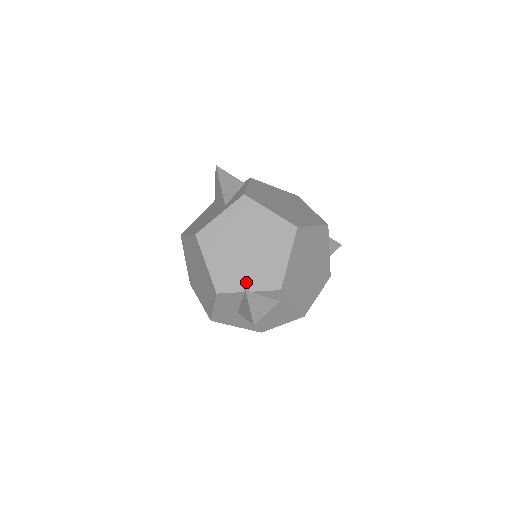
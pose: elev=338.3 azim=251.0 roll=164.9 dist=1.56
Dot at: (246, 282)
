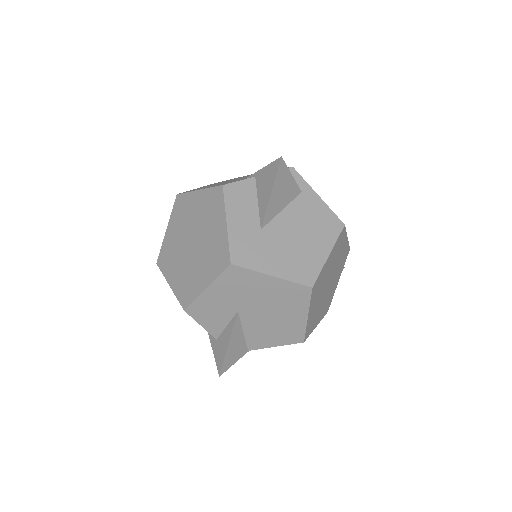
Dot at: occluded
